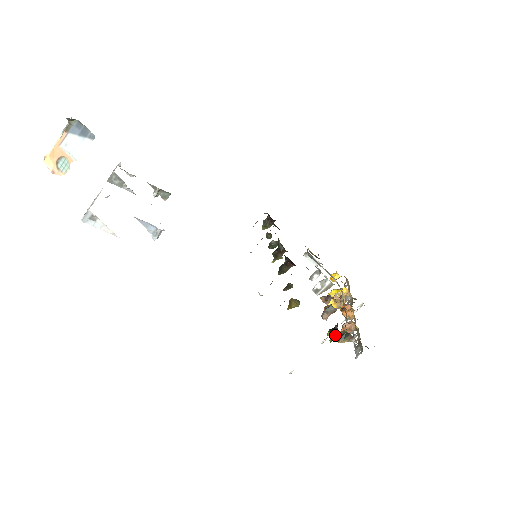
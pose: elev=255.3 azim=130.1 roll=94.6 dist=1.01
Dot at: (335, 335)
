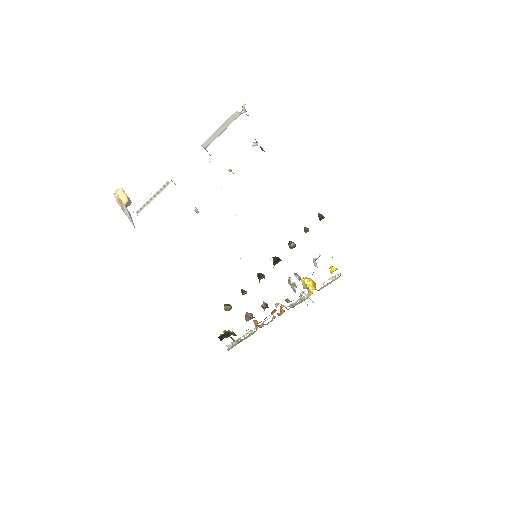
Dot at: (226, 335)
